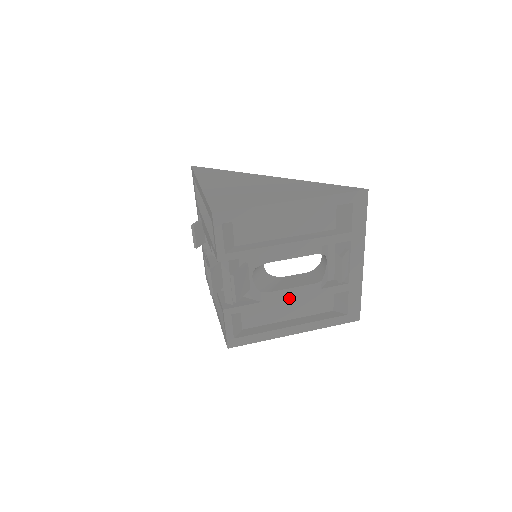
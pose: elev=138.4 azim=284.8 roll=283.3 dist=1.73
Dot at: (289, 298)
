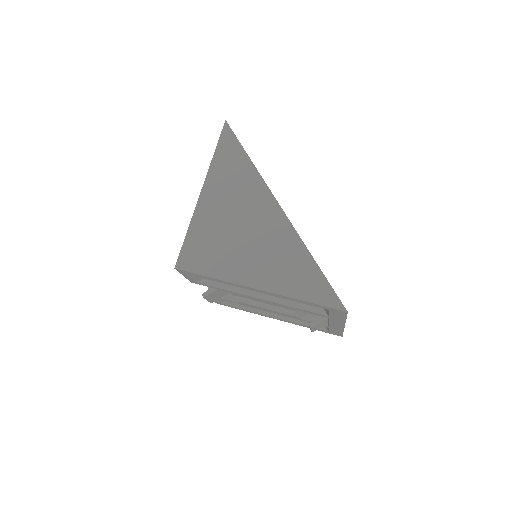
Dot at: (267, 310)
